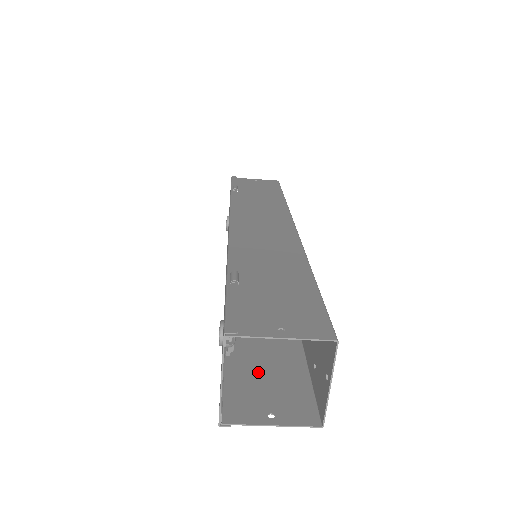
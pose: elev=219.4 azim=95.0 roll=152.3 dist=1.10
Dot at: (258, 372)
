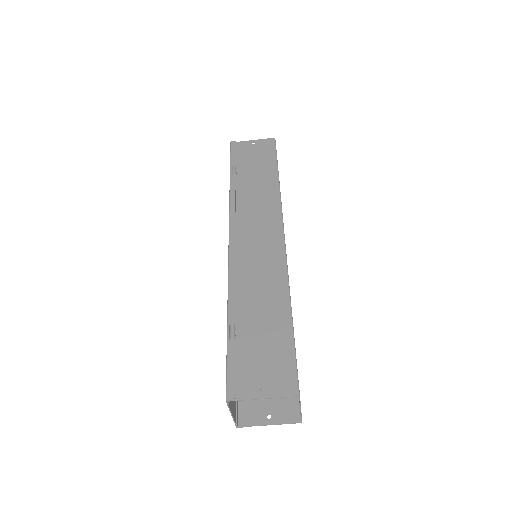
Dot at: occluded
